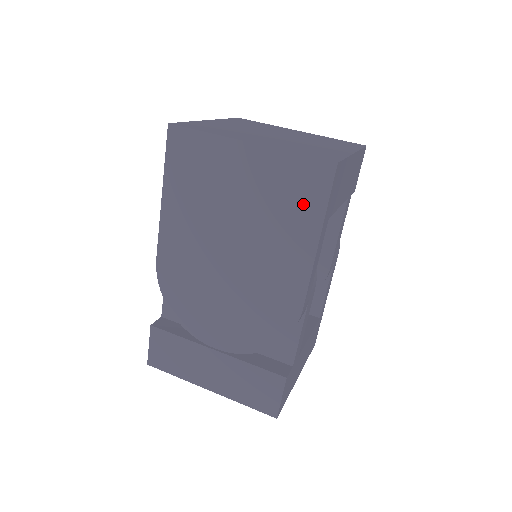
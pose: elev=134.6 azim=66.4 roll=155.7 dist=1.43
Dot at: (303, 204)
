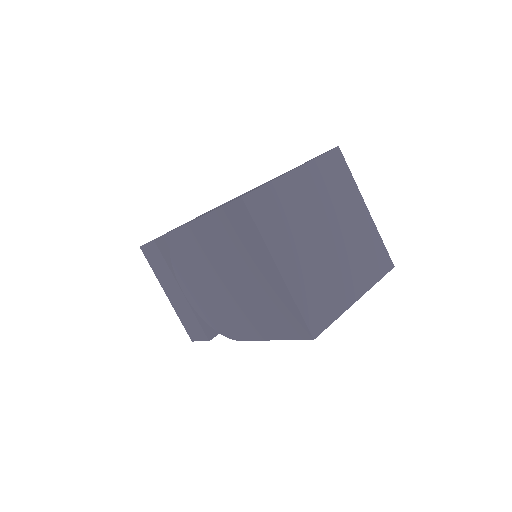
Dot at: (280, 323)
